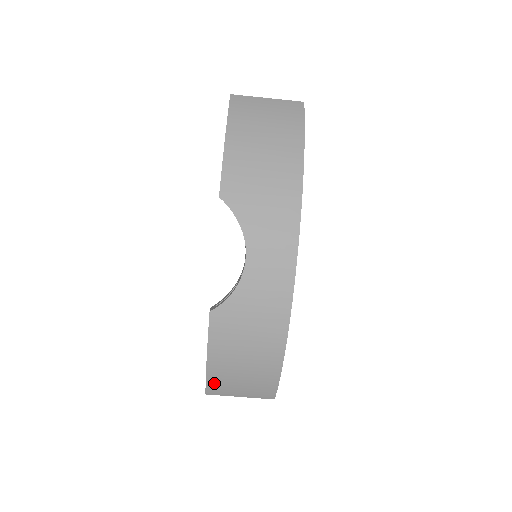
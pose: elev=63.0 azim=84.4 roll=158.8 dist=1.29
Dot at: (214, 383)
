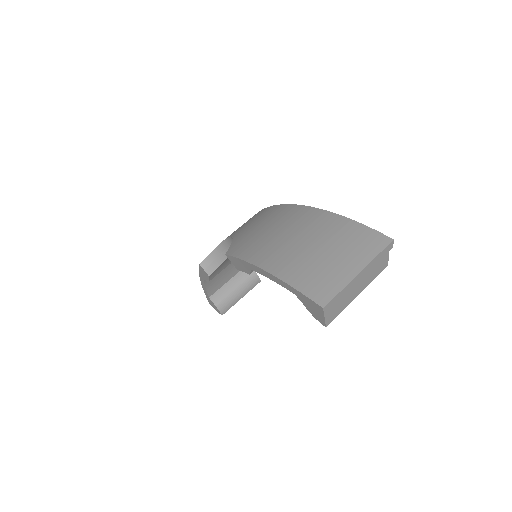
Dot at: (303, 281)
